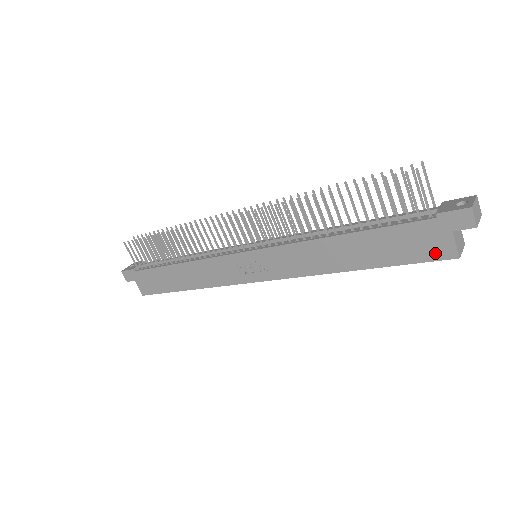
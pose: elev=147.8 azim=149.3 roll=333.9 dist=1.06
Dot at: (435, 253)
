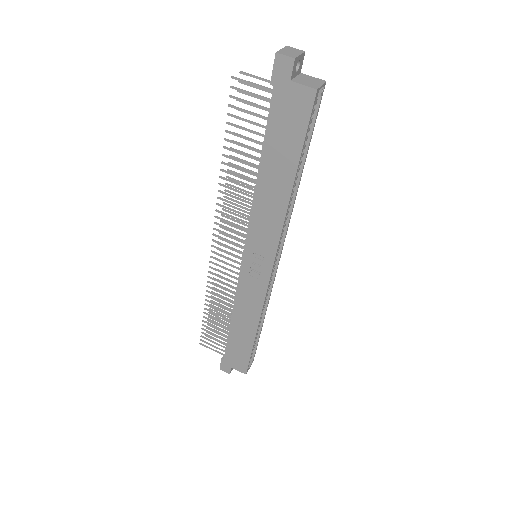
Dot at: (304, 107)
